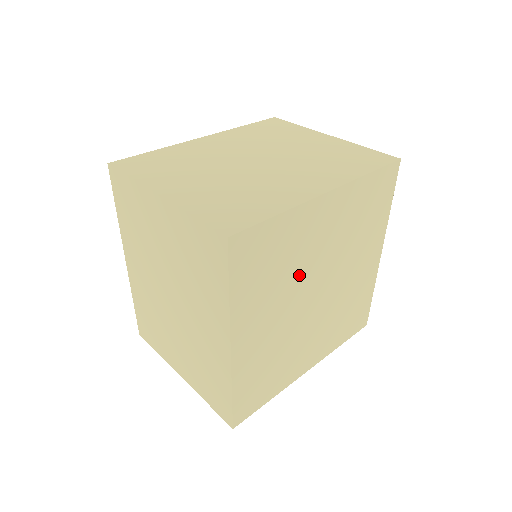
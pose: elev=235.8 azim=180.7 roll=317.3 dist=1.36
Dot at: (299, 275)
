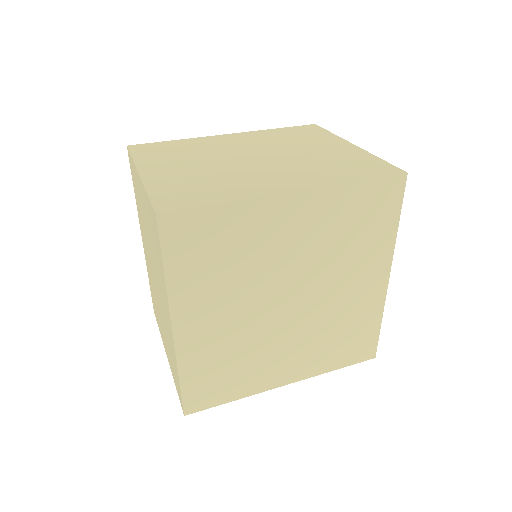
Dot at: (260, 274)
